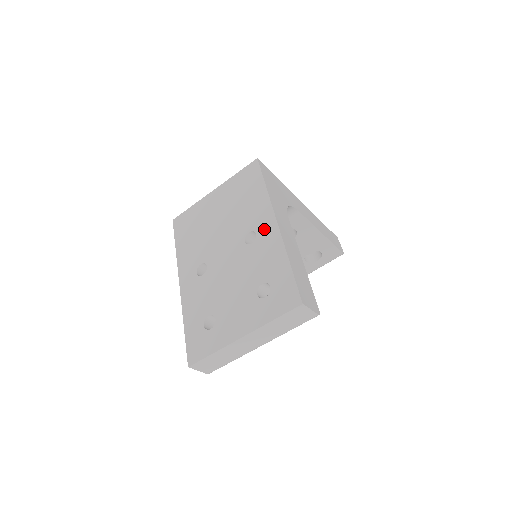
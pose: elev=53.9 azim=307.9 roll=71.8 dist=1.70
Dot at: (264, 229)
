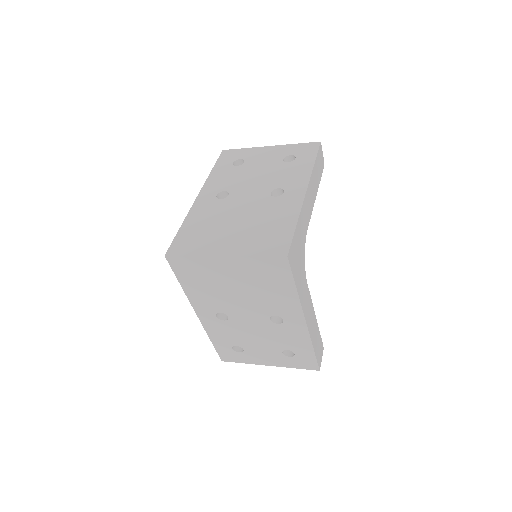
Dot at: (292, 321)
